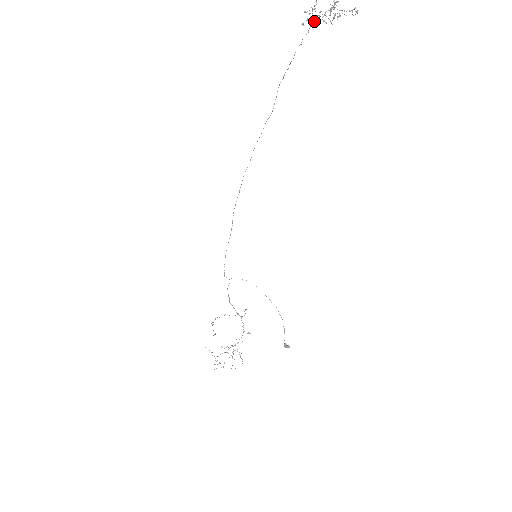
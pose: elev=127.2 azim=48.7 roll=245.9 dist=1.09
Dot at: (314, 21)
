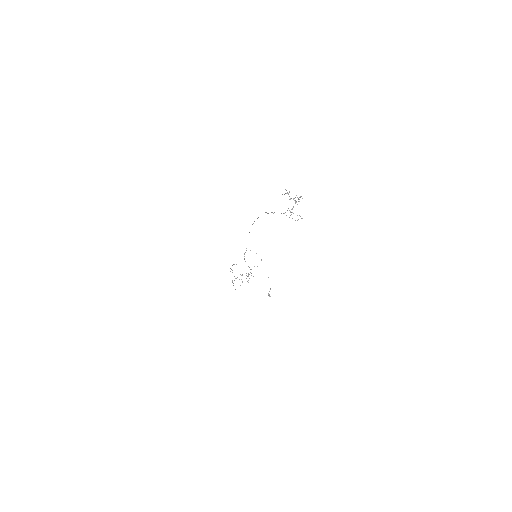
Dot at: occluded
